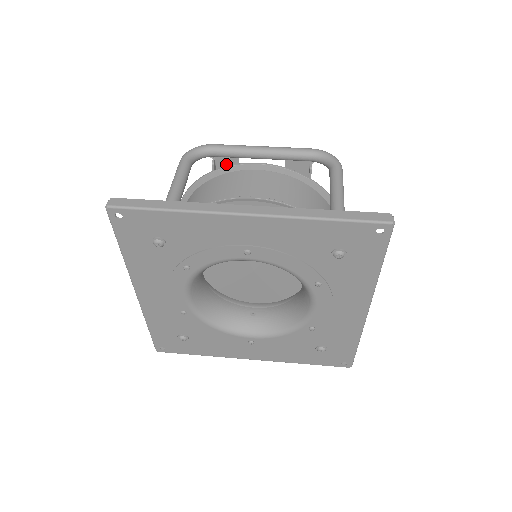
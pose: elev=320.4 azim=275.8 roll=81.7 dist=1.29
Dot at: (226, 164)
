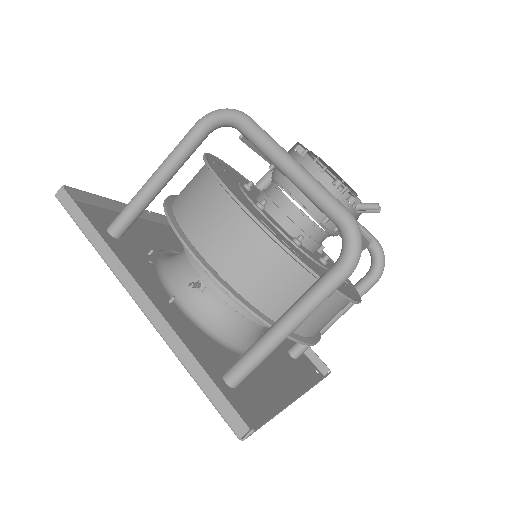
Dot at: occluded
